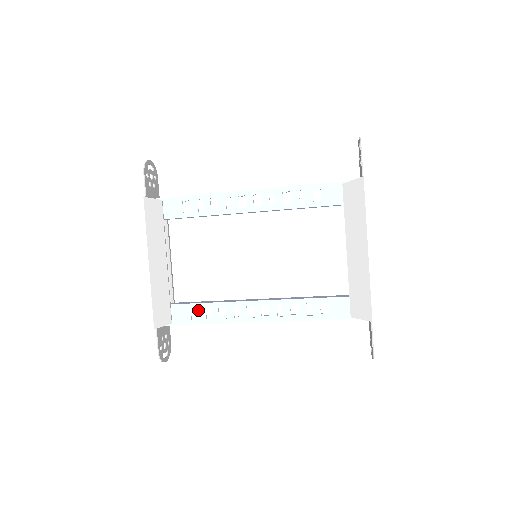
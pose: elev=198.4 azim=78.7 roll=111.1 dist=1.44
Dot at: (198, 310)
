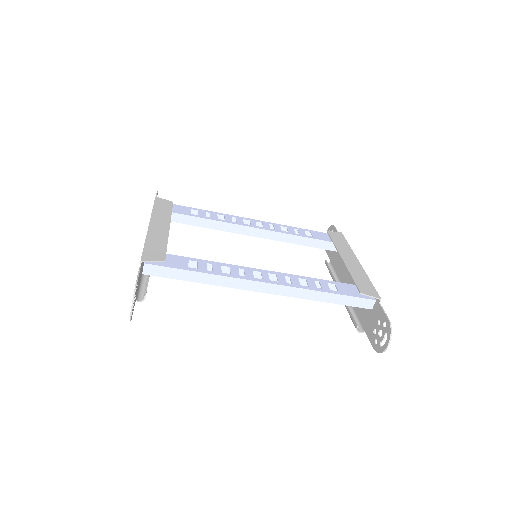
Dot at: (197, 263)
